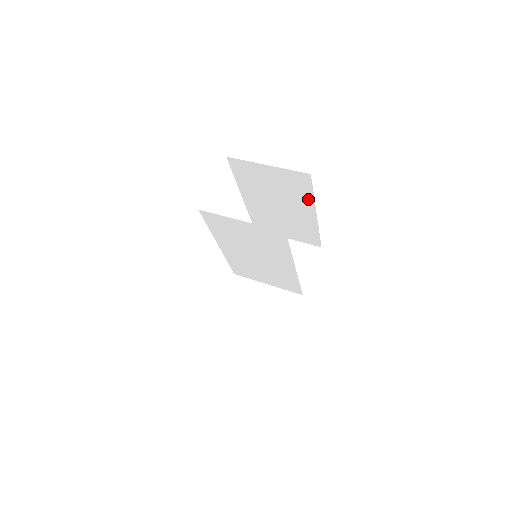
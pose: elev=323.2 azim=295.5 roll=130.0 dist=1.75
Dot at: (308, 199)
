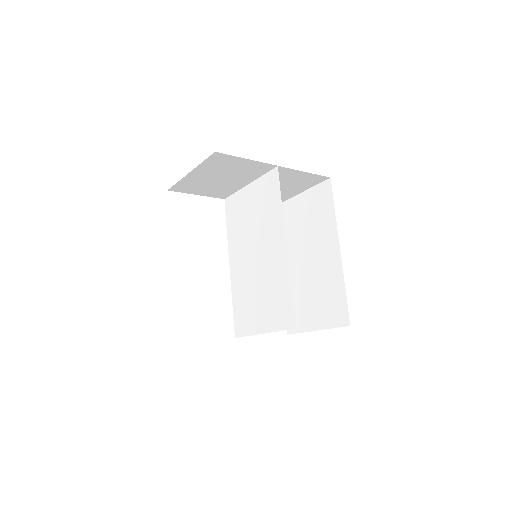
Dot at: (331, 223)
